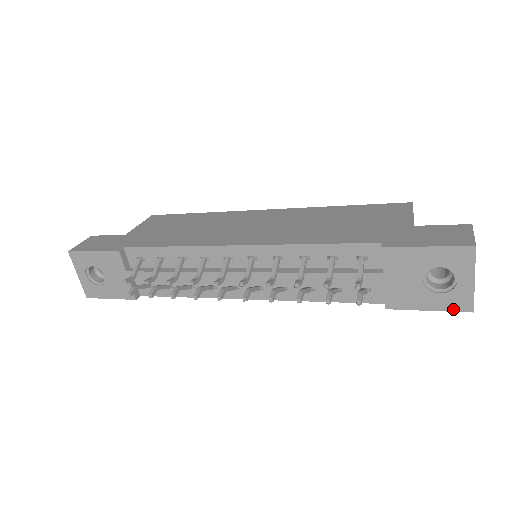
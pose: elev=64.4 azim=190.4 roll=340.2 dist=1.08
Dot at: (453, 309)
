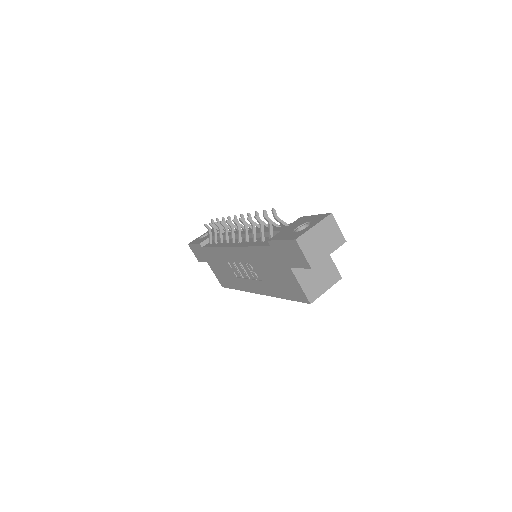
Dot at: (290, 239)
